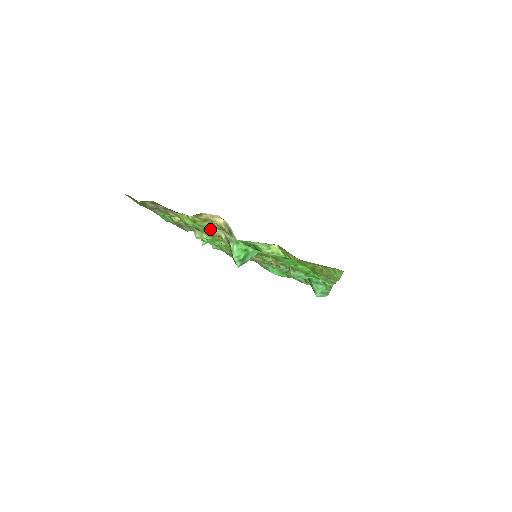
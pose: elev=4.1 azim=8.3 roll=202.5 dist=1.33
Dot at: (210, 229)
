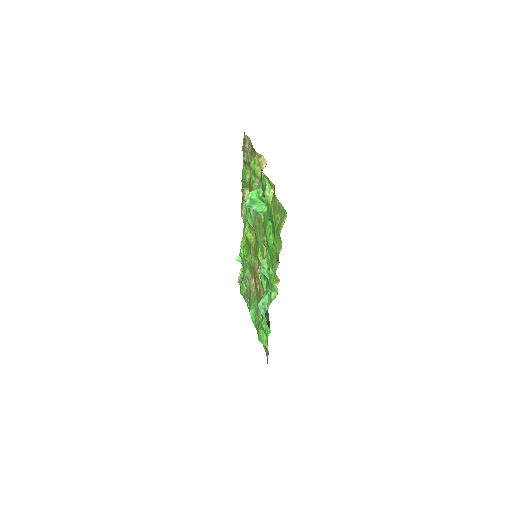
Dot at: (255, 184)
